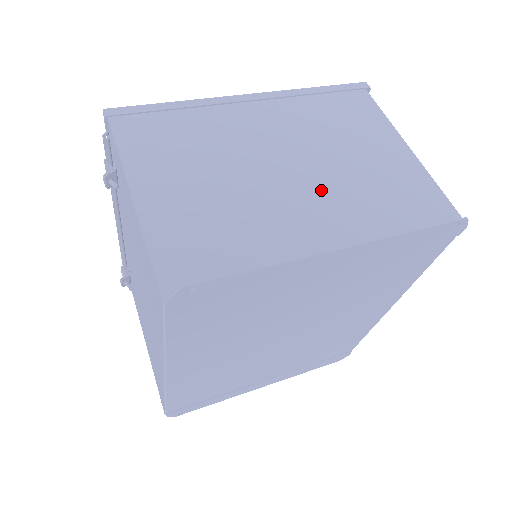
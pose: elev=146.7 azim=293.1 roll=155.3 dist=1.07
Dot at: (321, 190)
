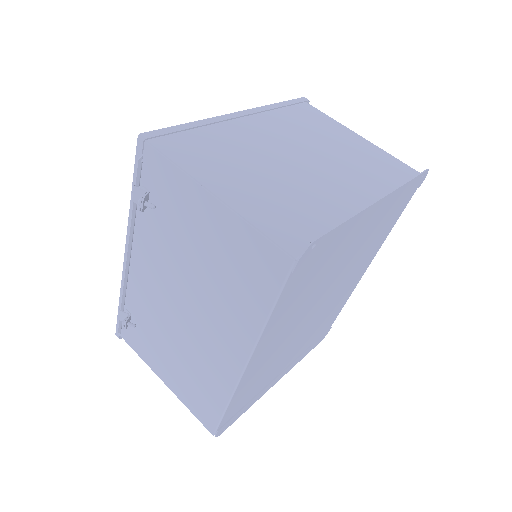
Dot at: (332, 169)
